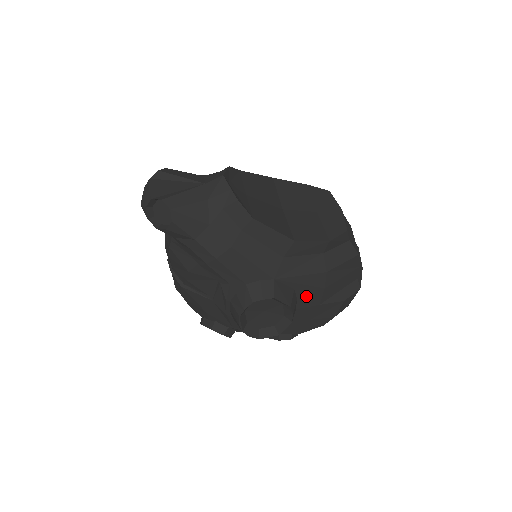
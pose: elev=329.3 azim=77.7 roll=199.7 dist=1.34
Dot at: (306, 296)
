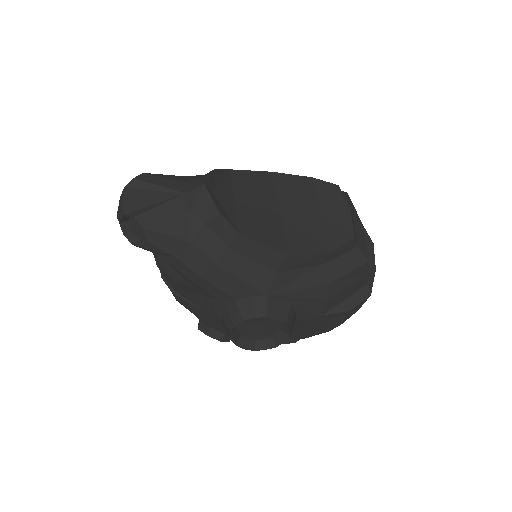
Dot at: (306, 308)
